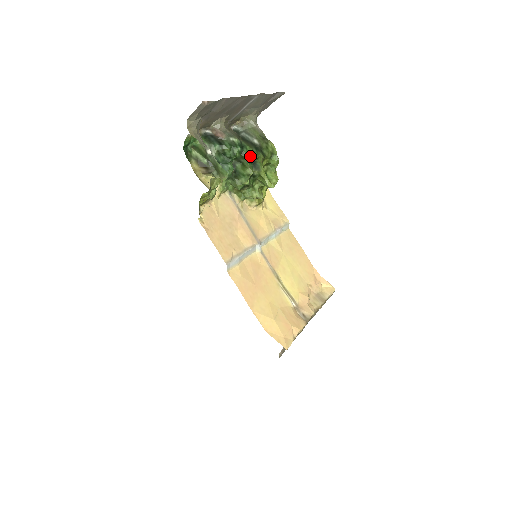
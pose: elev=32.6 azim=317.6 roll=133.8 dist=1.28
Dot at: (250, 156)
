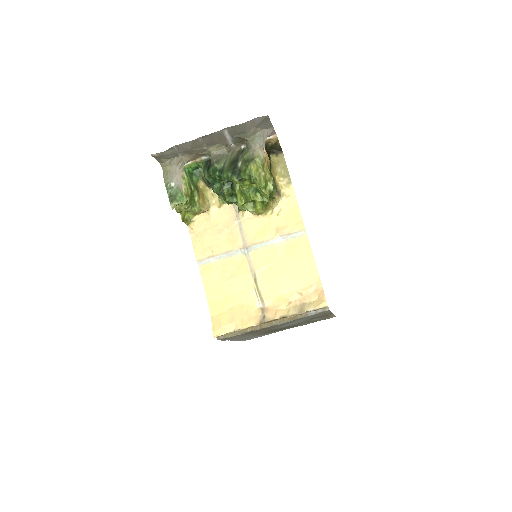
Dot at: (226, 179)
